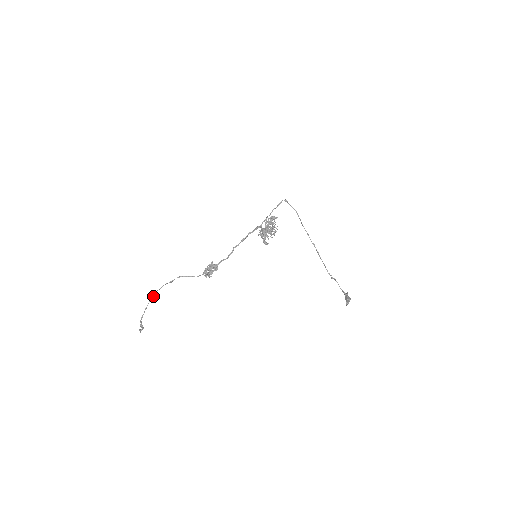
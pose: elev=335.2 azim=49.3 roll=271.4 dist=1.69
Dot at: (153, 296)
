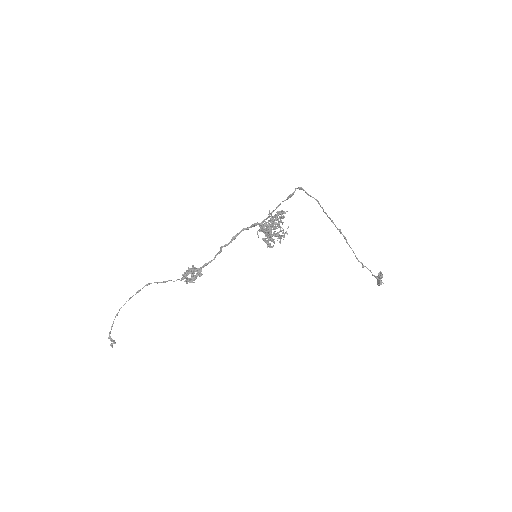
Dot at: (118, 312)
